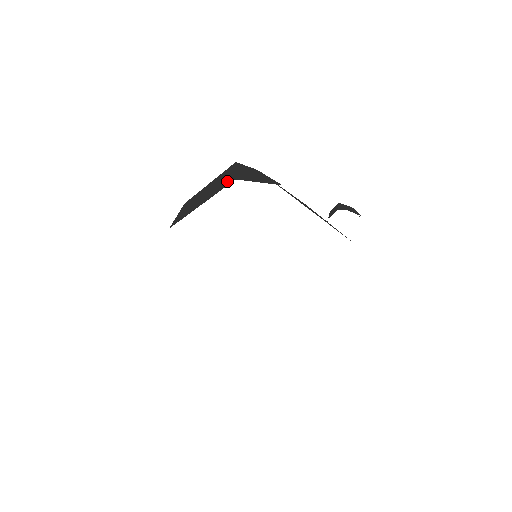
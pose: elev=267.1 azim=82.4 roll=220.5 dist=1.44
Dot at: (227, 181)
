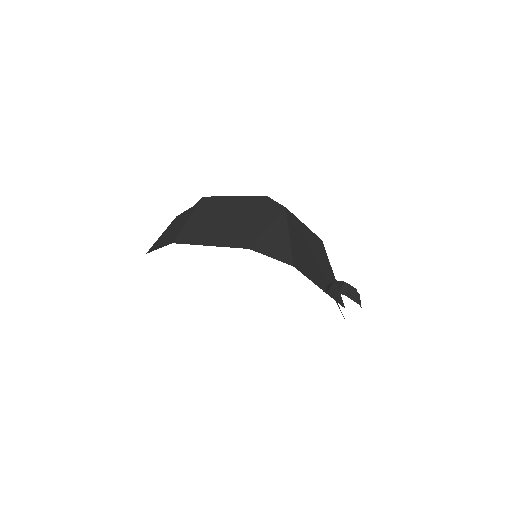
Dot at: (243, 235)
